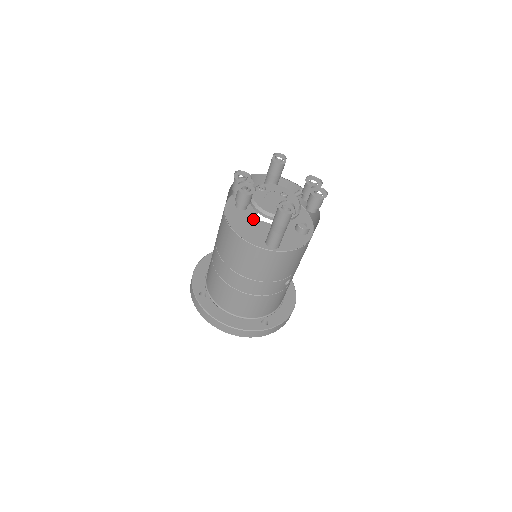
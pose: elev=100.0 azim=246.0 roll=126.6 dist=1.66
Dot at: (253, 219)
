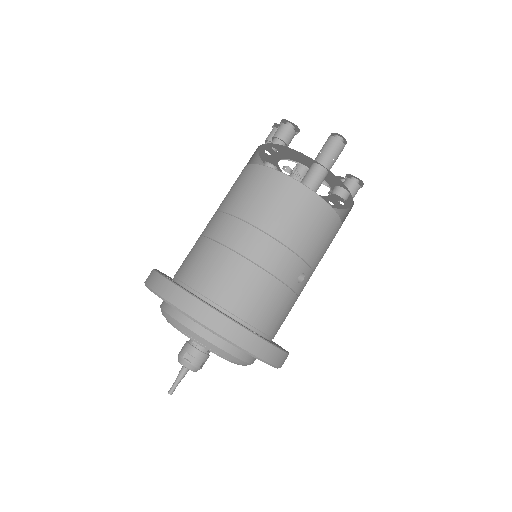
Dot at: occluded
